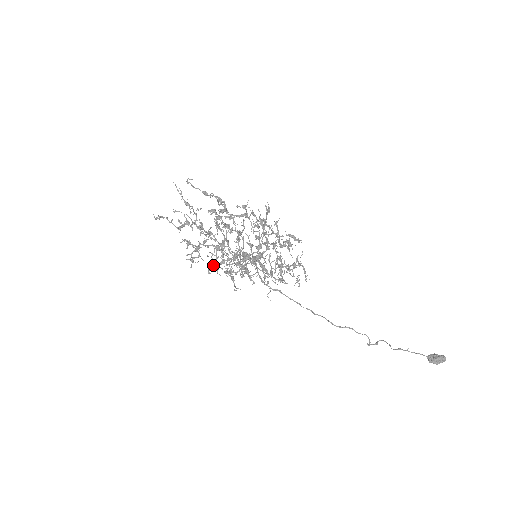
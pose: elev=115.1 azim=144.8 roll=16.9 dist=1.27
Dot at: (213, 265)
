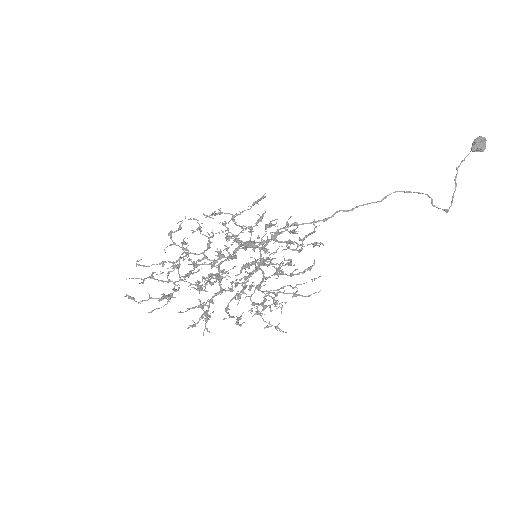
Dot at: (237, 318)
